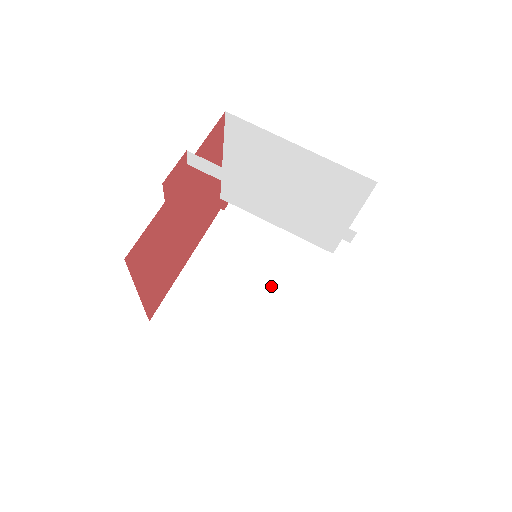
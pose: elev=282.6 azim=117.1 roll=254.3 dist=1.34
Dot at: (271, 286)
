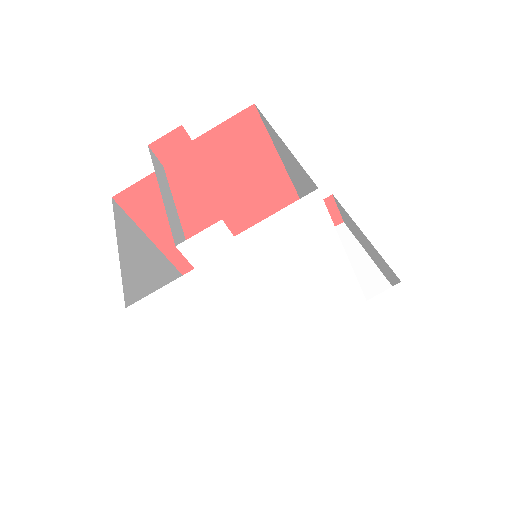
Dot at: occluded
